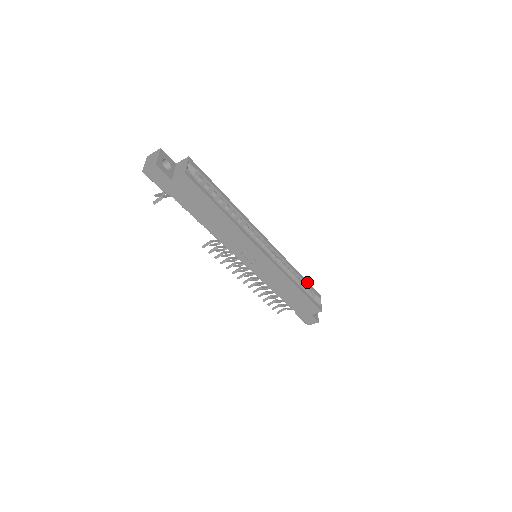
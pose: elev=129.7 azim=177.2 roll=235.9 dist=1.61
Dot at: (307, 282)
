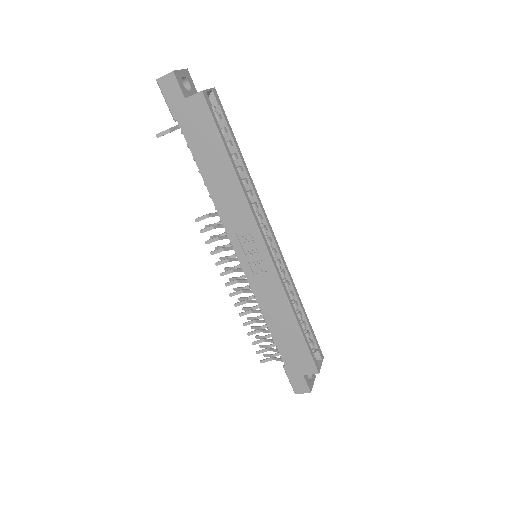
Dot at: (311, 326)
